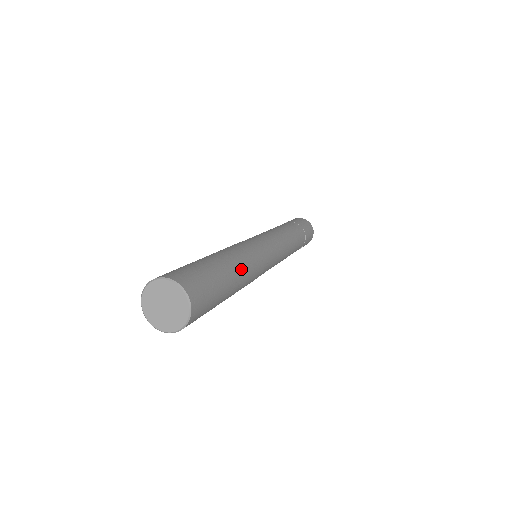
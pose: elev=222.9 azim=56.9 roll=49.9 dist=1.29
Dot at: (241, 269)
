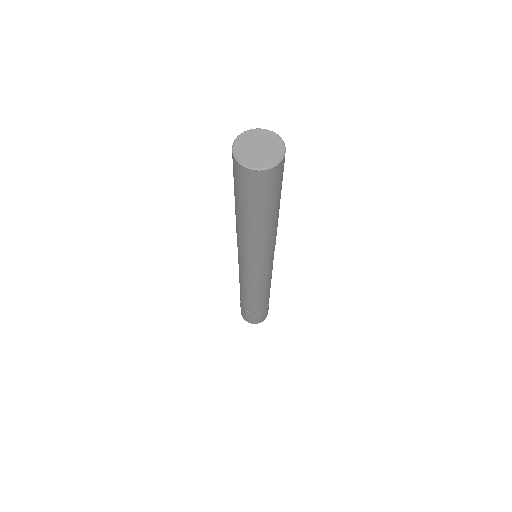
Dot at: (278, 217)
